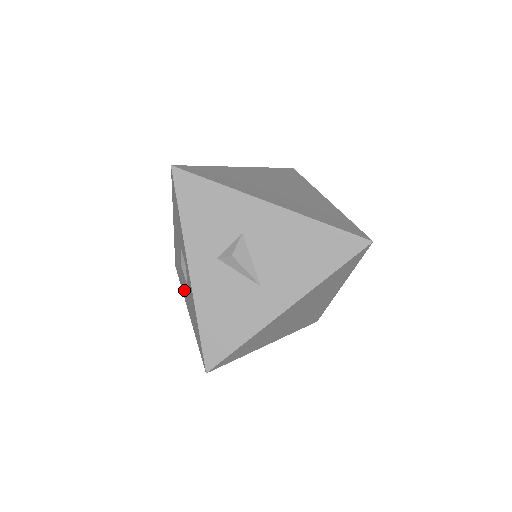
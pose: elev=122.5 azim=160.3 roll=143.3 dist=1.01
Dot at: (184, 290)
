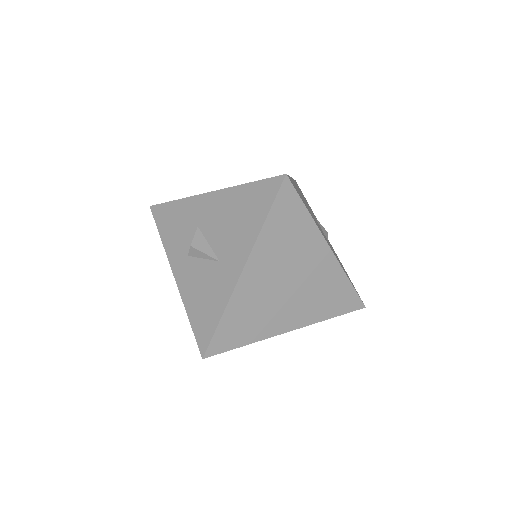
Dot at: occluded
